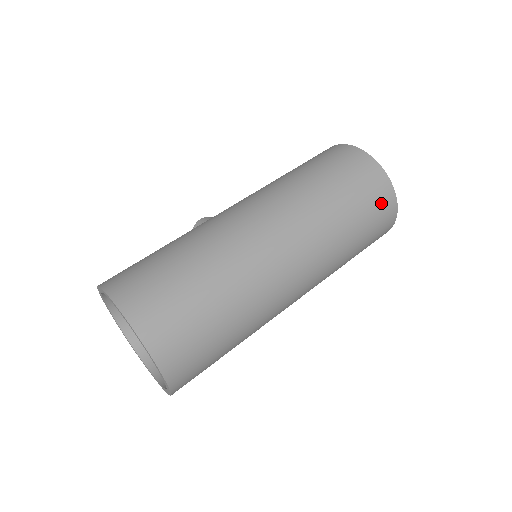
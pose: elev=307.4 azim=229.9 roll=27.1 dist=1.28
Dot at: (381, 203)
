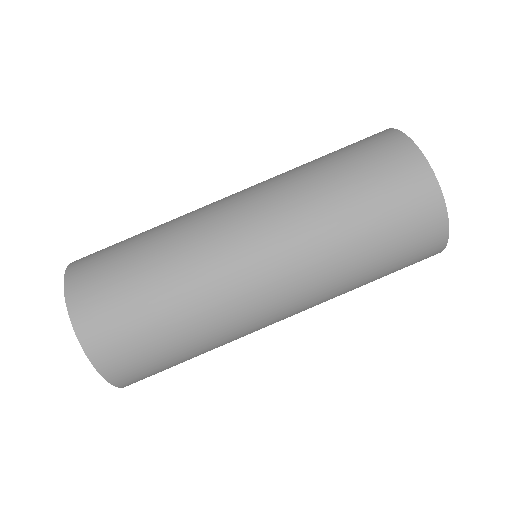
Dot at: (415, 205)
